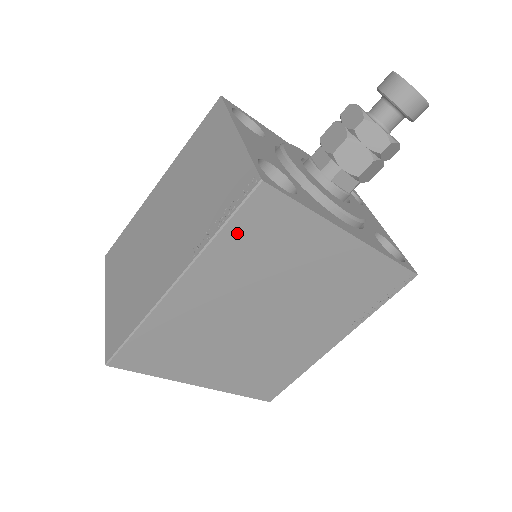
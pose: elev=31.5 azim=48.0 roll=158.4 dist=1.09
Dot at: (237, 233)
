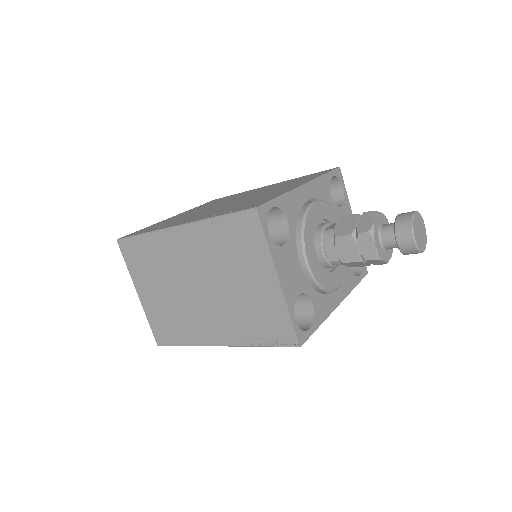
Dot at: occluded
